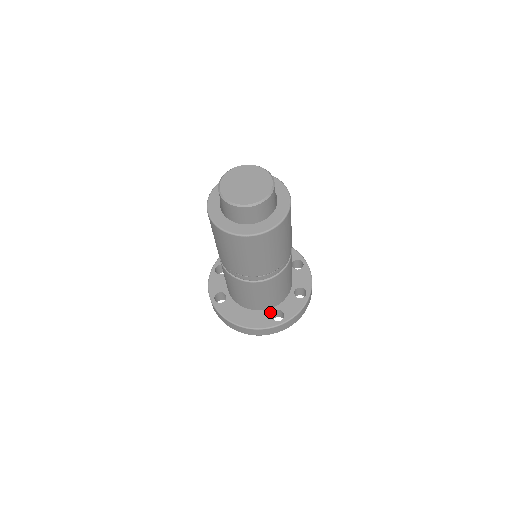
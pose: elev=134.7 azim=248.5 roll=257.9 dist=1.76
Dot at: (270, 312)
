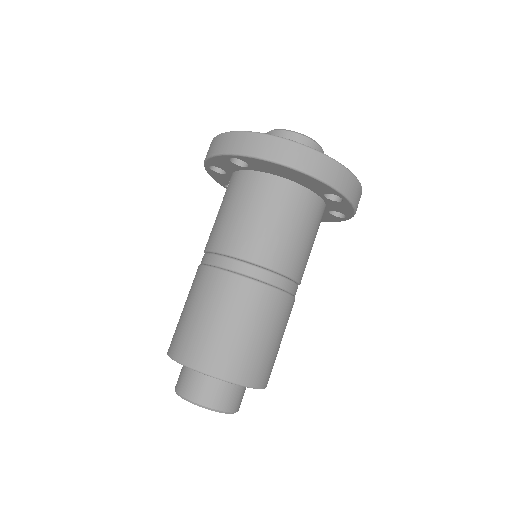
Dot at: occluded
